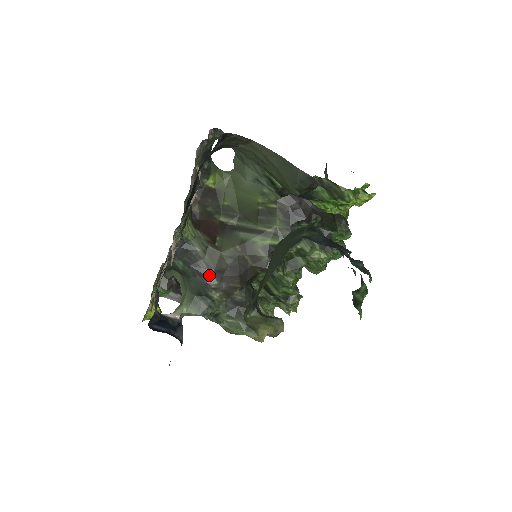
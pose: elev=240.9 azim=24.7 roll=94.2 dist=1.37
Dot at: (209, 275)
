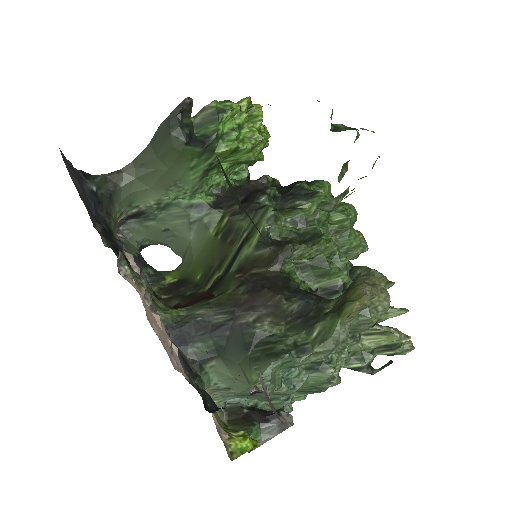
Dot at: (235, 317)
